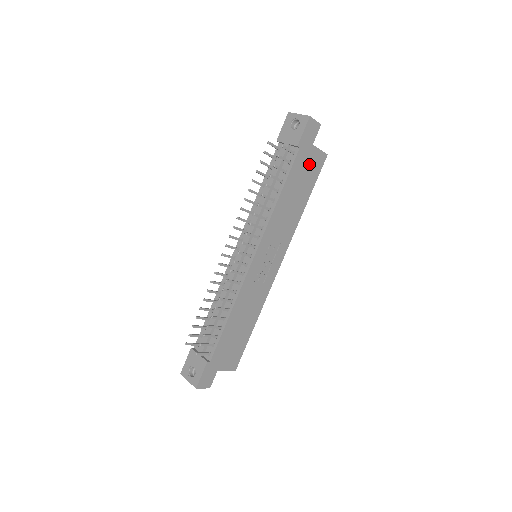
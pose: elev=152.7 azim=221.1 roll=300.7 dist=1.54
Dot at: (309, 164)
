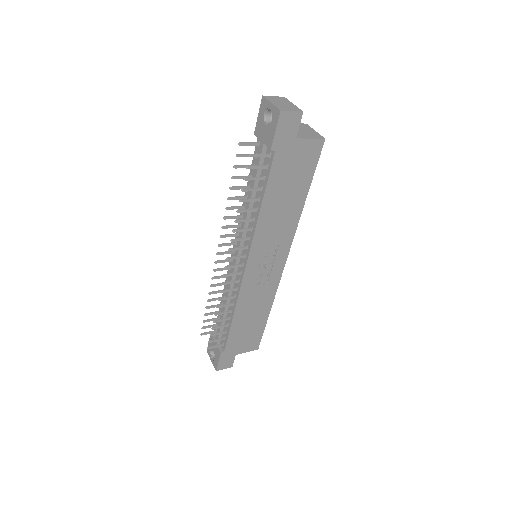
Dot at: (297, 160)
